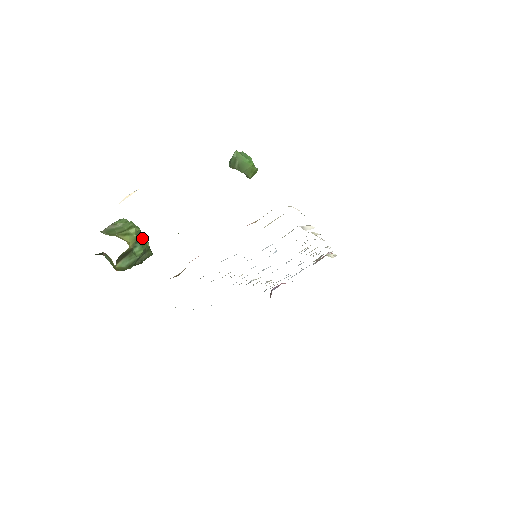
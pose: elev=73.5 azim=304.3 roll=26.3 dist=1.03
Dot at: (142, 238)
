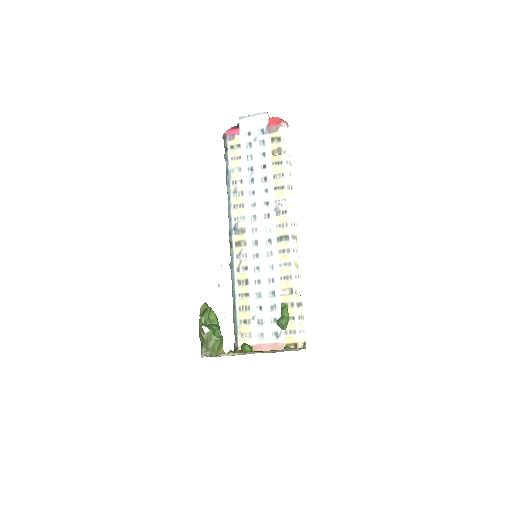
Dot at: (219, 329)
